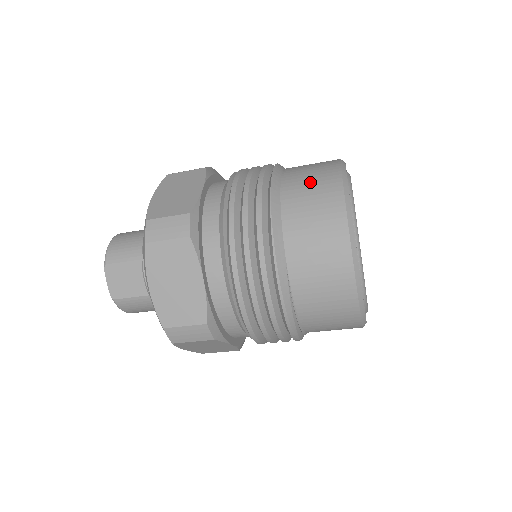
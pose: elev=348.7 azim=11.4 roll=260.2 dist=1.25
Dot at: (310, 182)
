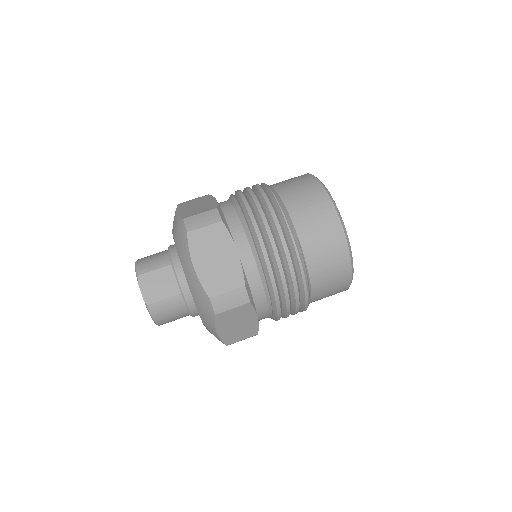
Dot at: (293, 182)
